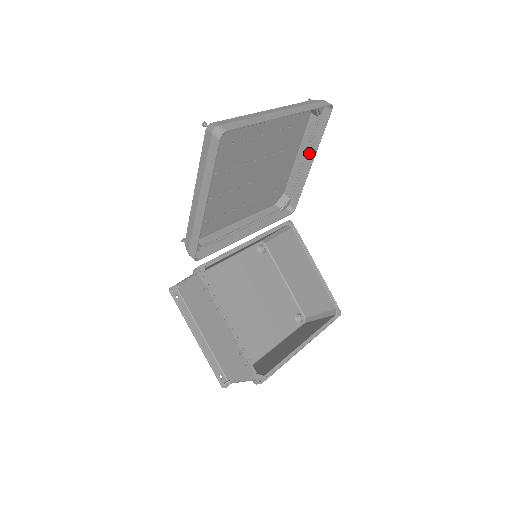
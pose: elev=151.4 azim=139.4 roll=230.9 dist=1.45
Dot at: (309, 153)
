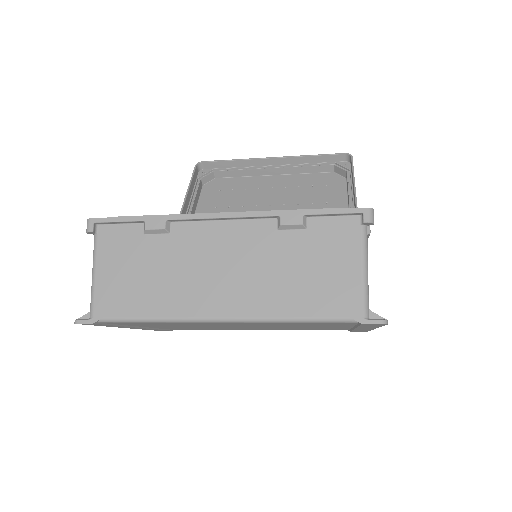
Dot at: occluded
